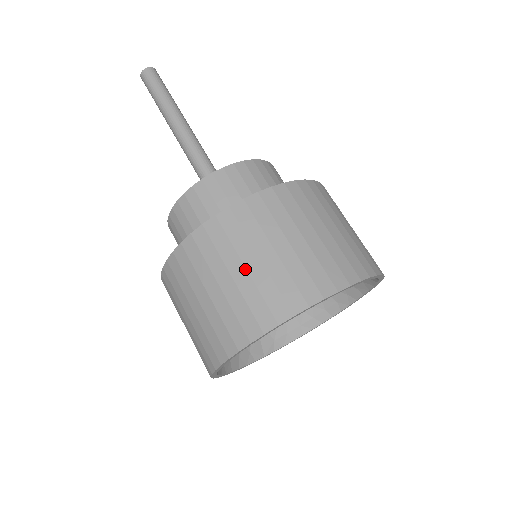
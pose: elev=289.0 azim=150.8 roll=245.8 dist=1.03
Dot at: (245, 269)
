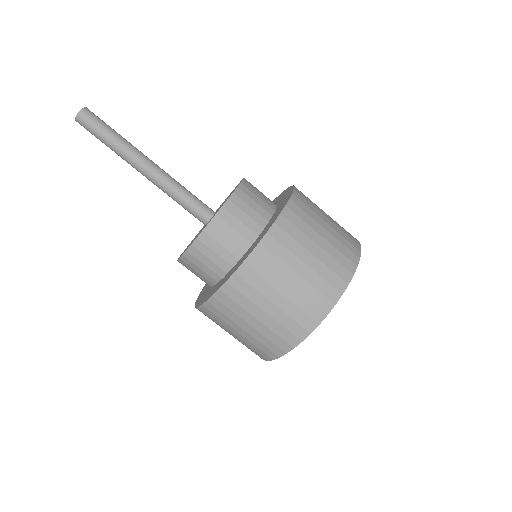
Dot at: (305, 265)
